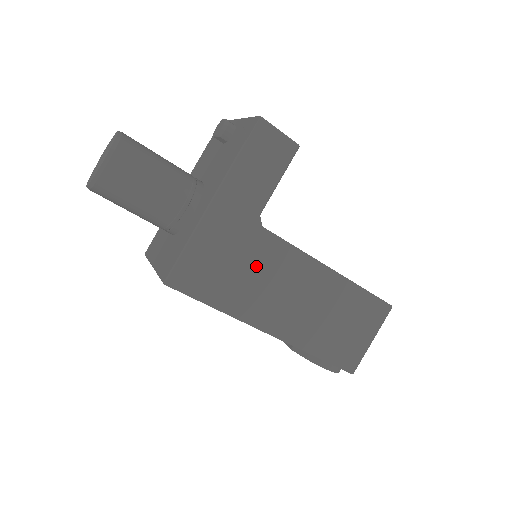
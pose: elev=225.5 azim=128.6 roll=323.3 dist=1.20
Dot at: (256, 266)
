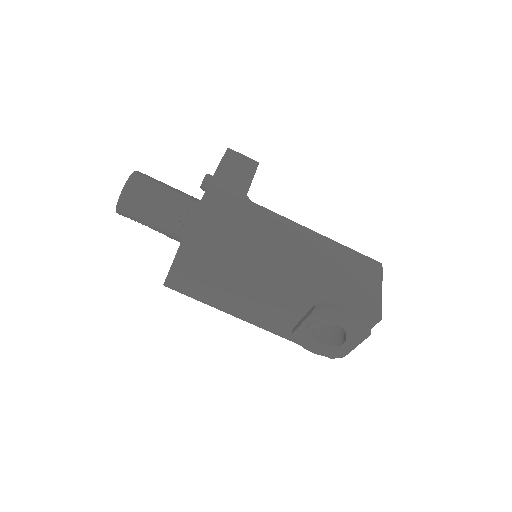
Dot at: (256, 224)
